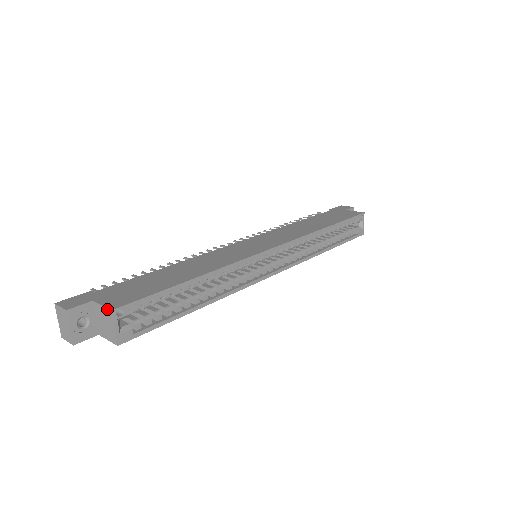
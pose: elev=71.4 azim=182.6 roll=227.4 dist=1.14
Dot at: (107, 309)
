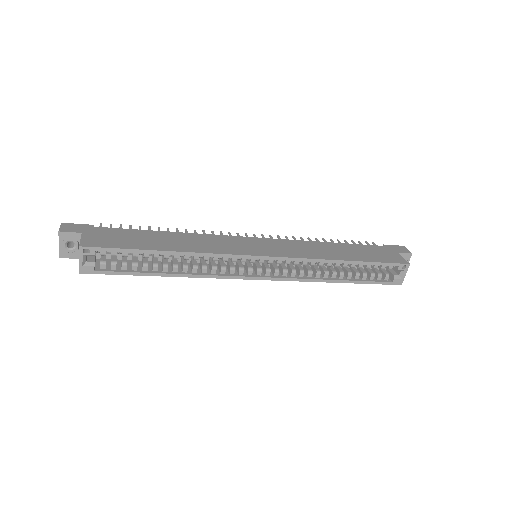
Dot at: (80, 244)
